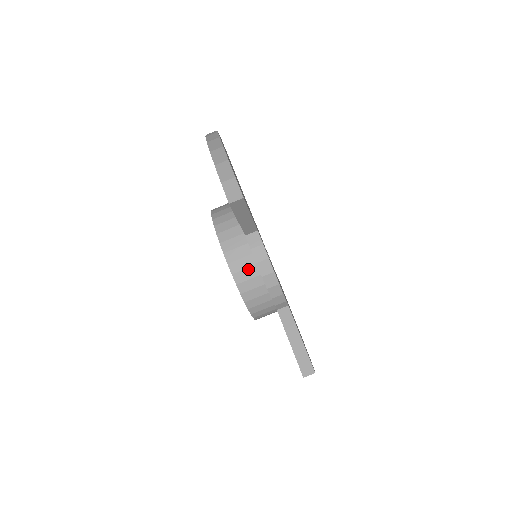
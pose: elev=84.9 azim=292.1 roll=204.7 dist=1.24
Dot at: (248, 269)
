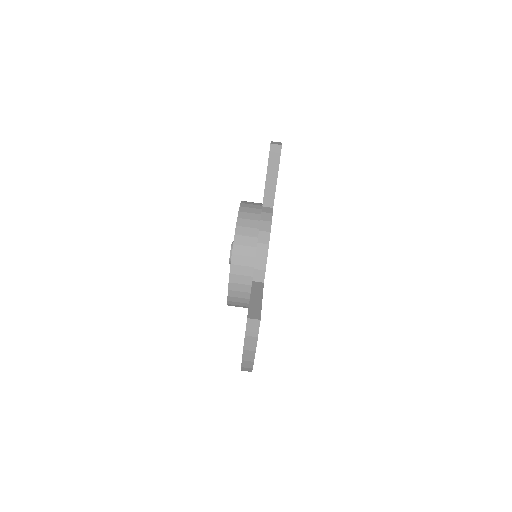
Dot at: (252, 221)
